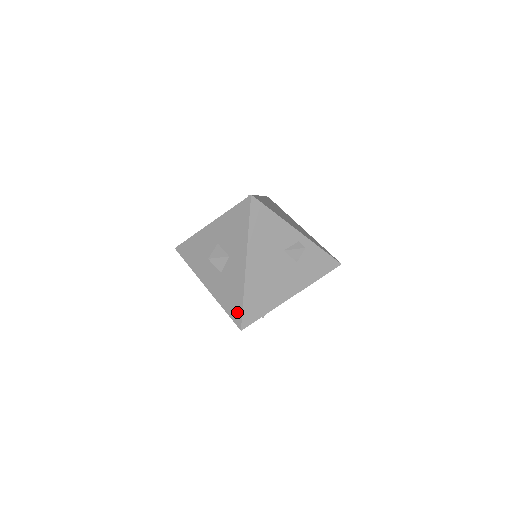
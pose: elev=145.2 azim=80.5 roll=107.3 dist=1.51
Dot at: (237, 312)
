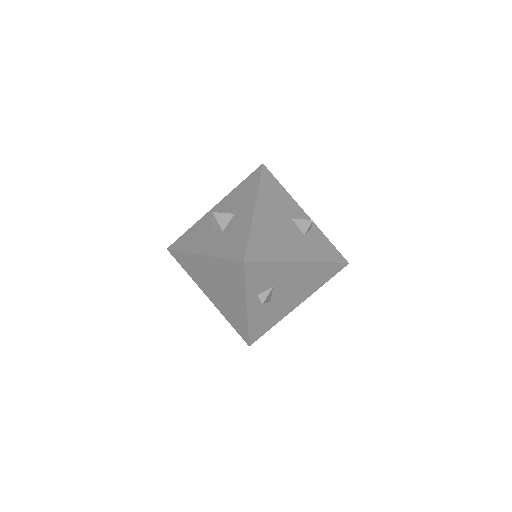
Dot at: (240, 249)
